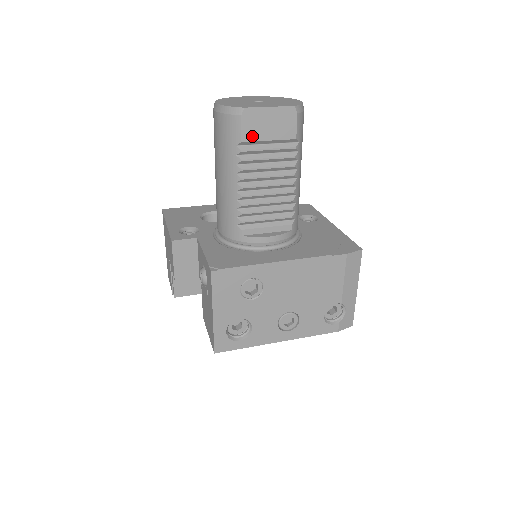
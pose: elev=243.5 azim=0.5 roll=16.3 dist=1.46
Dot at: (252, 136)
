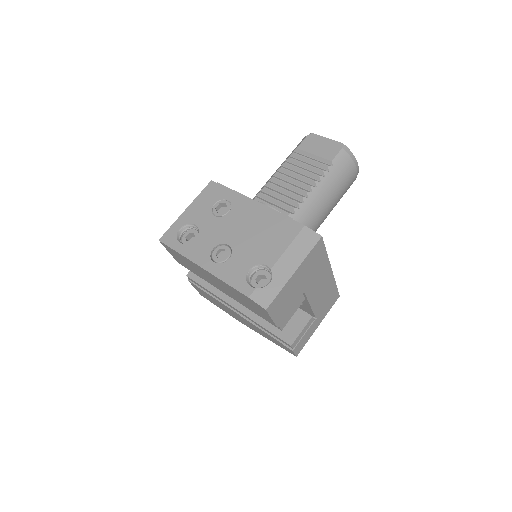
Dot at: (305, 148)
